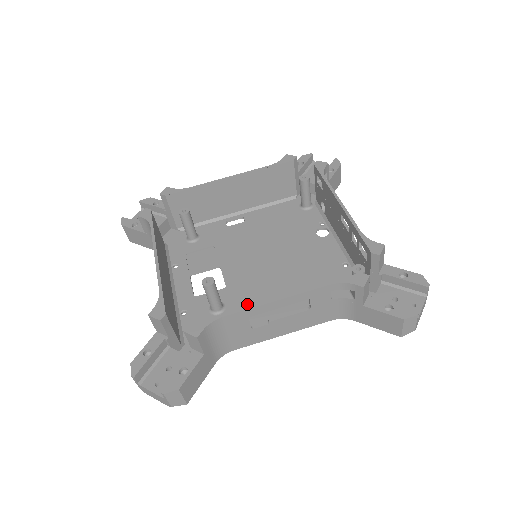
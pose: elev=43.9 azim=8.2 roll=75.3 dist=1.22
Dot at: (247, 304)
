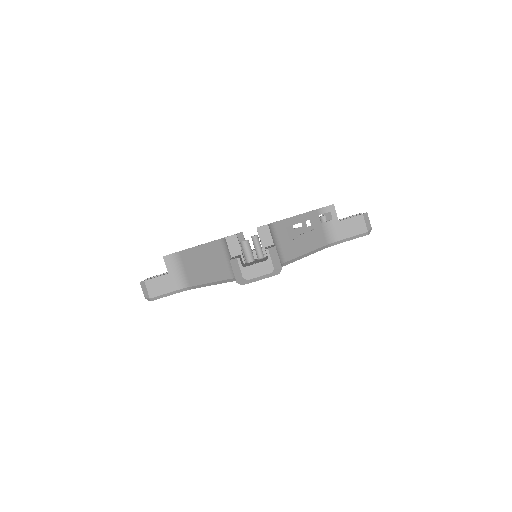
Dot at: occluded
